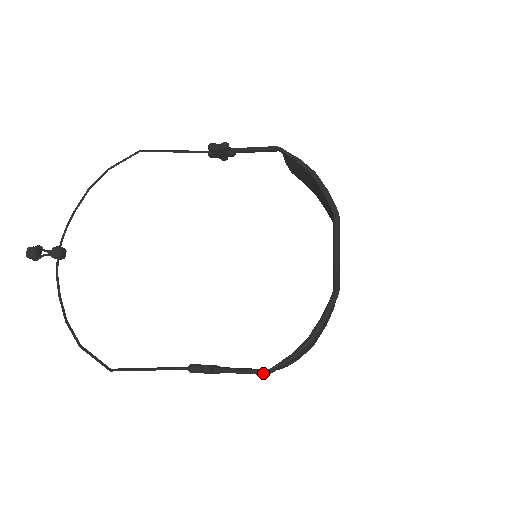
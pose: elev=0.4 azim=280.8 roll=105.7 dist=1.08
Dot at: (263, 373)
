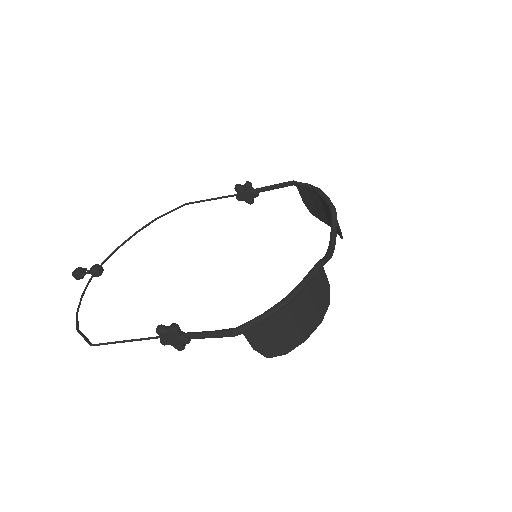
Dot at: (228, 332)
